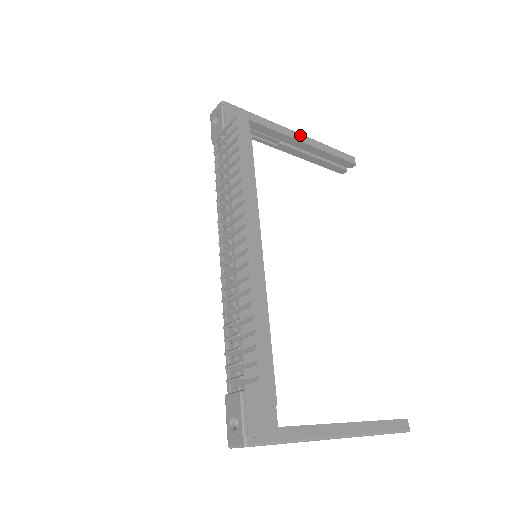
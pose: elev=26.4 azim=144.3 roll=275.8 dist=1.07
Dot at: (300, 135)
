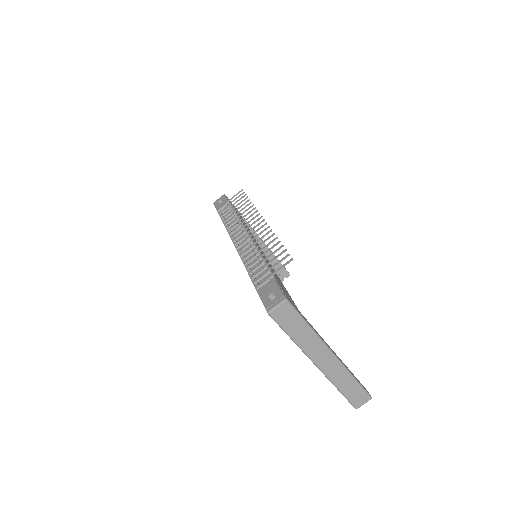
Dot at: occluded
